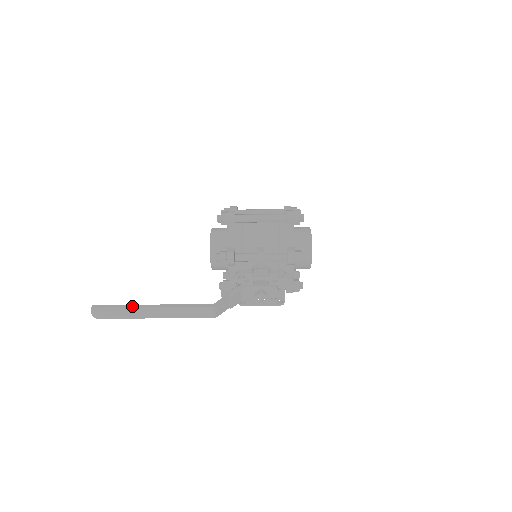
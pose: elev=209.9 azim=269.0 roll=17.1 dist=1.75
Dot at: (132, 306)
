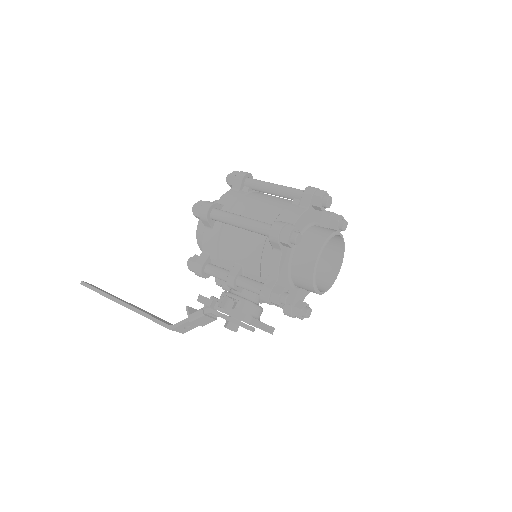
Dot at: (107, 296)
